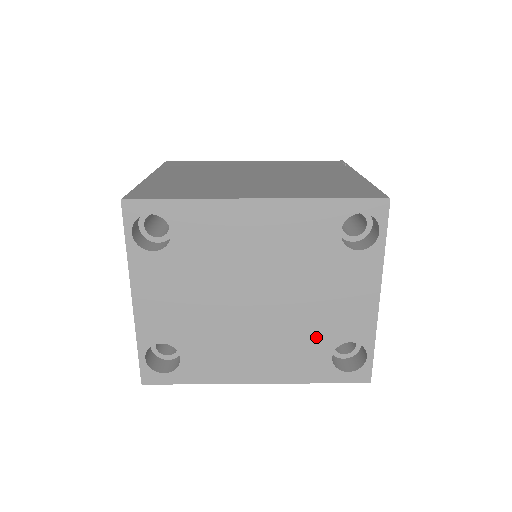
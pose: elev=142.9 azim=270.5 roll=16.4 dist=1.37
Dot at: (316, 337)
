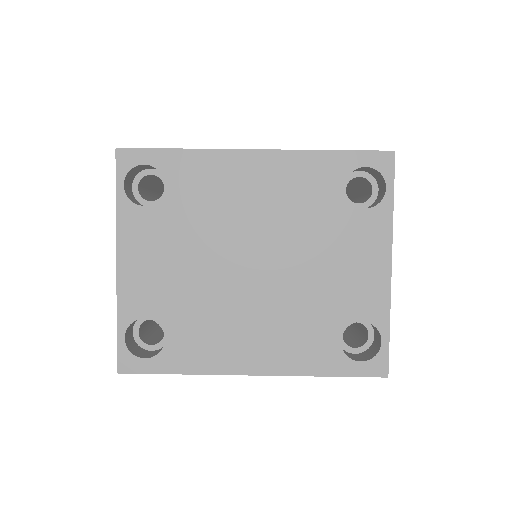
Dot at: (321, 314)
